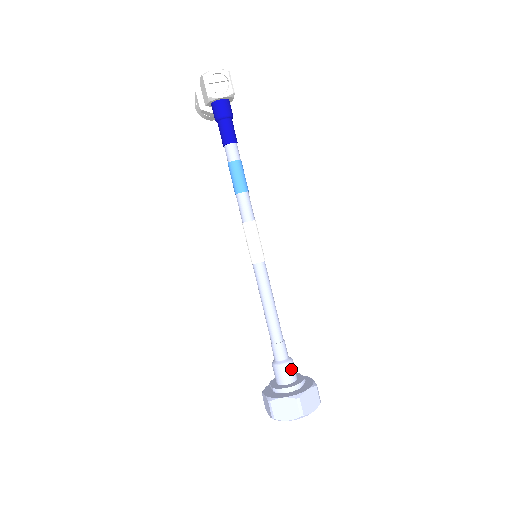
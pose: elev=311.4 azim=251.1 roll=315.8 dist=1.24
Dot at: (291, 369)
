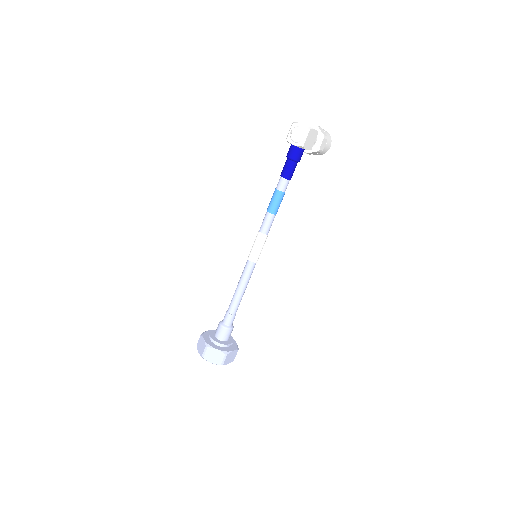
Dot at: (223, 332)
